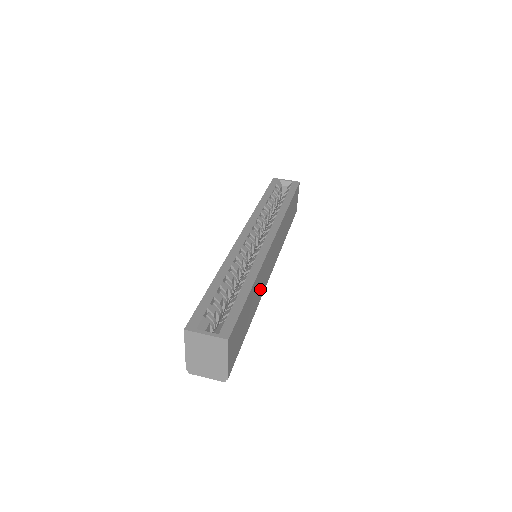
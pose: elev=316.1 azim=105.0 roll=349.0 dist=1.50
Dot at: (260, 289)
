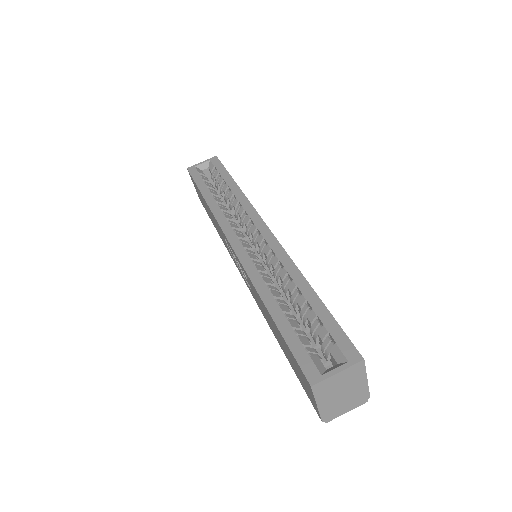
Dot at: occluded
